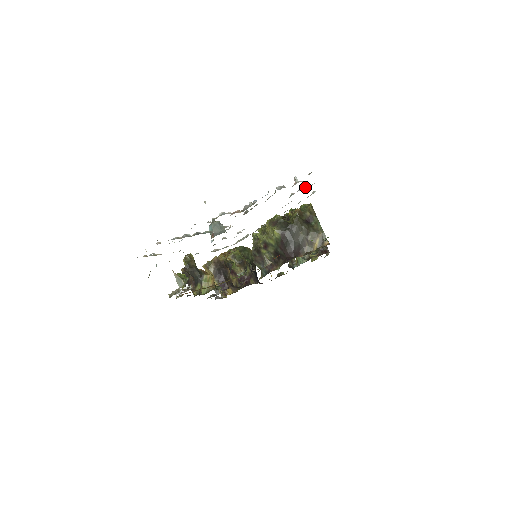
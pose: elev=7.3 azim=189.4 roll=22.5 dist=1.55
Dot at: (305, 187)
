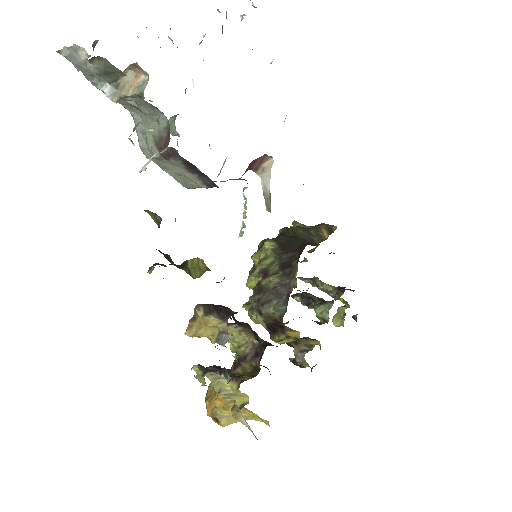
Dot at: occluded
